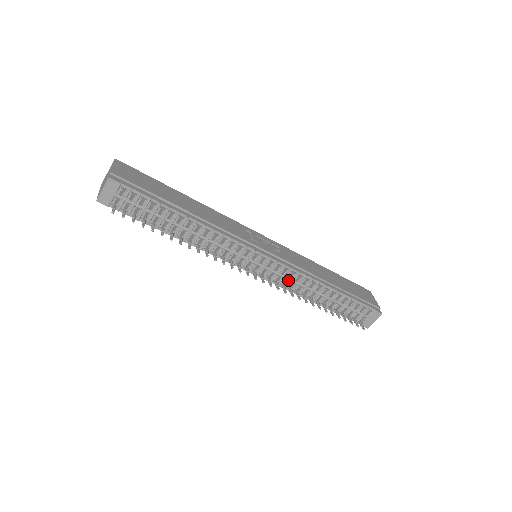
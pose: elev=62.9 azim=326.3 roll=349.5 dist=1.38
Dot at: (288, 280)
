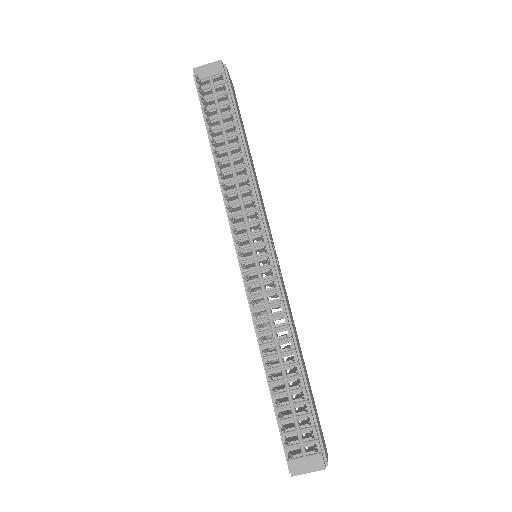
Dot at: (264, 301)
